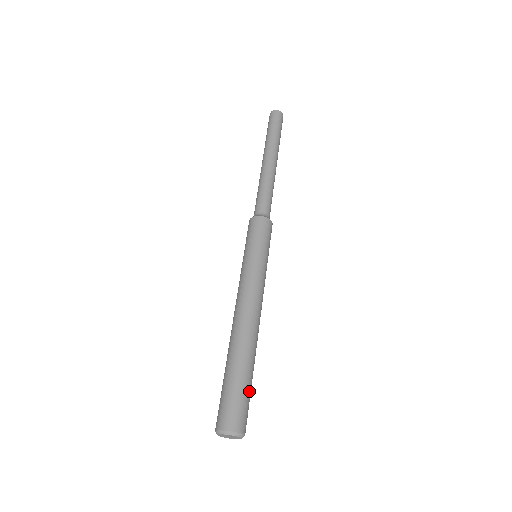
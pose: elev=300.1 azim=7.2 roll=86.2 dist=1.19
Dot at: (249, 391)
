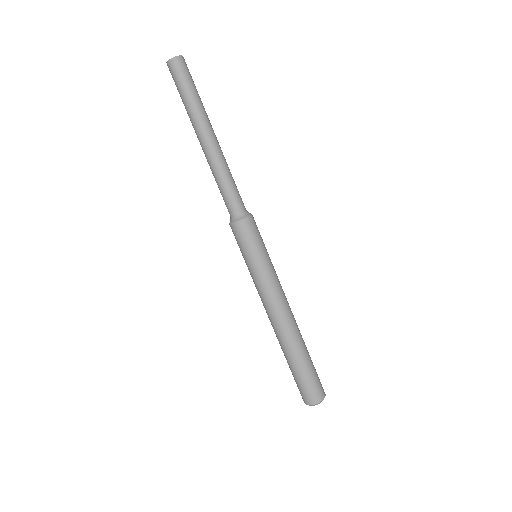
Dot at: (314, 367)
